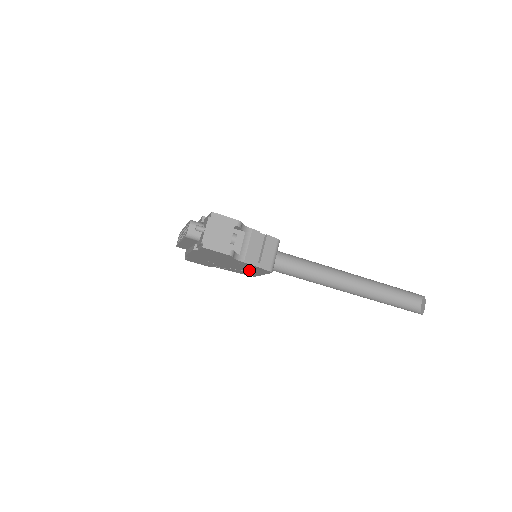
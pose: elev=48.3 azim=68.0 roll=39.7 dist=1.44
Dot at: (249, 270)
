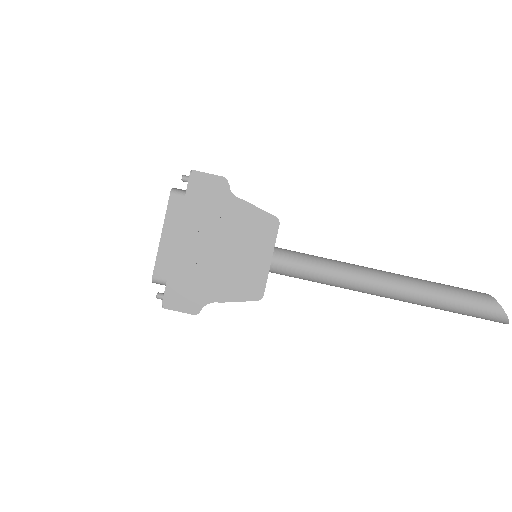
Dot at: (252, 252)
